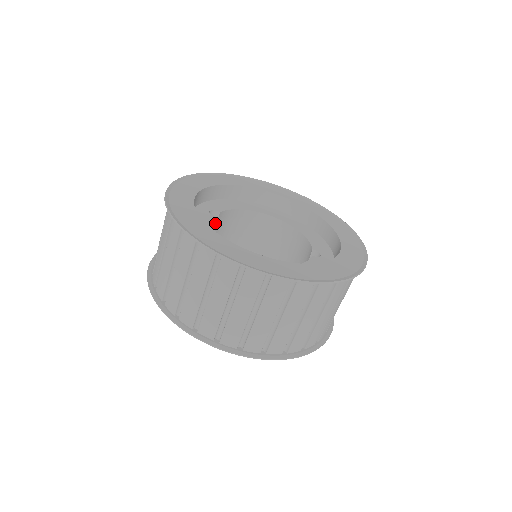
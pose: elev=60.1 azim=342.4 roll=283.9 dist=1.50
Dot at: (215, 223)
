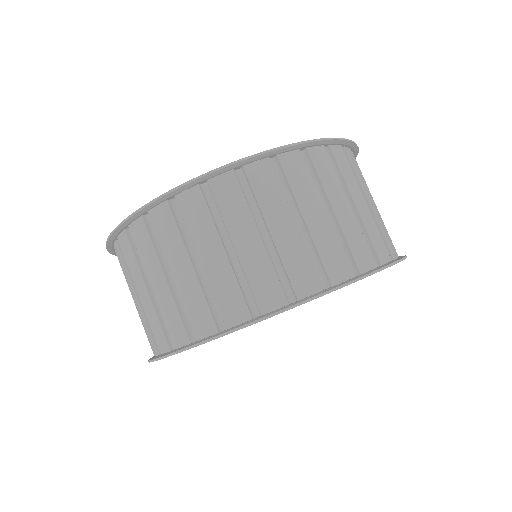
Dot at: occluded
